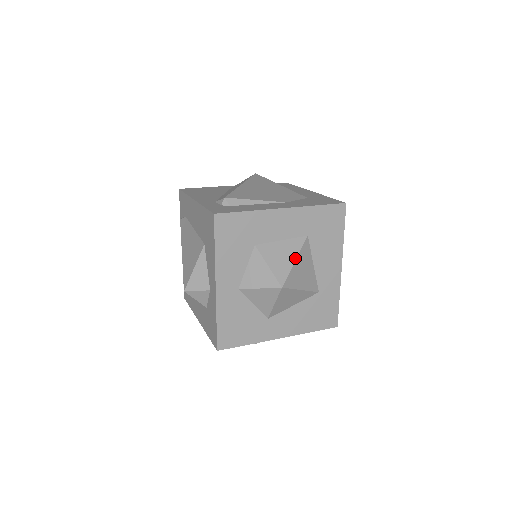
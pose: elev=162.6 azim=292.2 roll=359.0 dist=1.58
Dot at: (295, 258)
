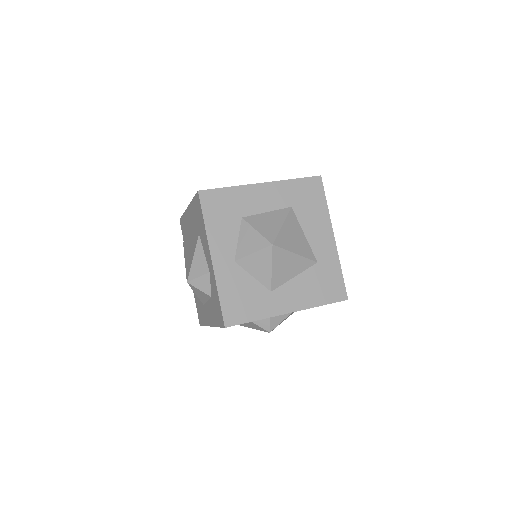
Dot at: (282, 223)
